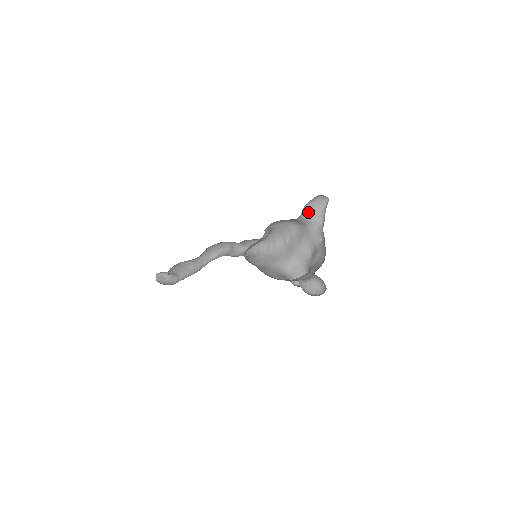
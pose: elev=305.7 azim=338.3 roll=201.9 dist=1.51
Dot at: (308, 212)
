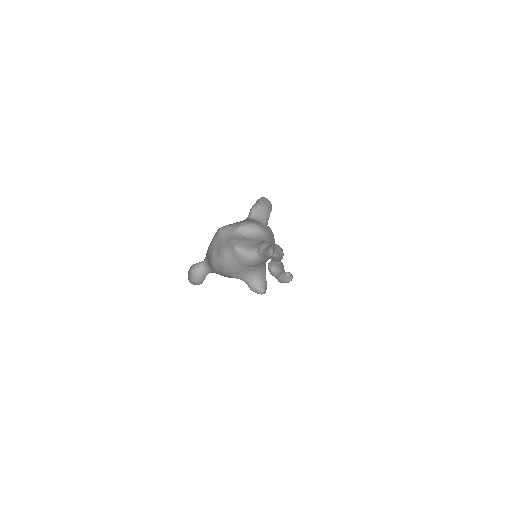
Dot at: (262, 215)
